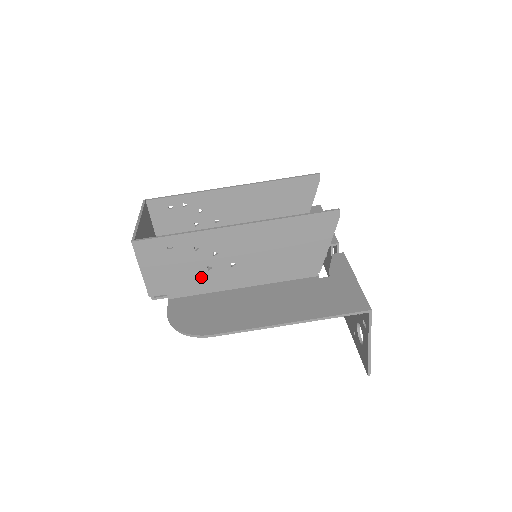
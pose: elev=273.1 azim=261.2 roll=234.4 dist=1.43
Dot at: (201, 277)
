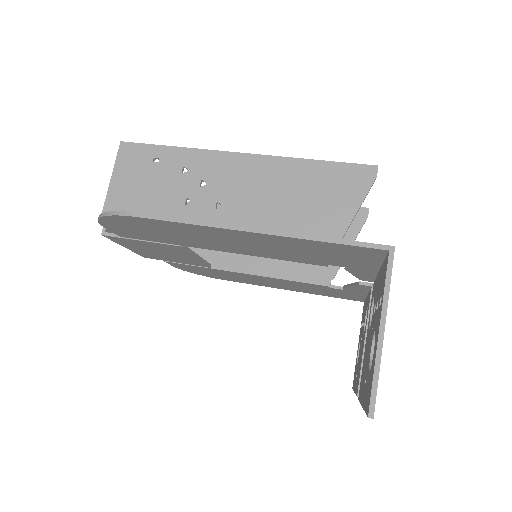
Dot at: (173, 212)
